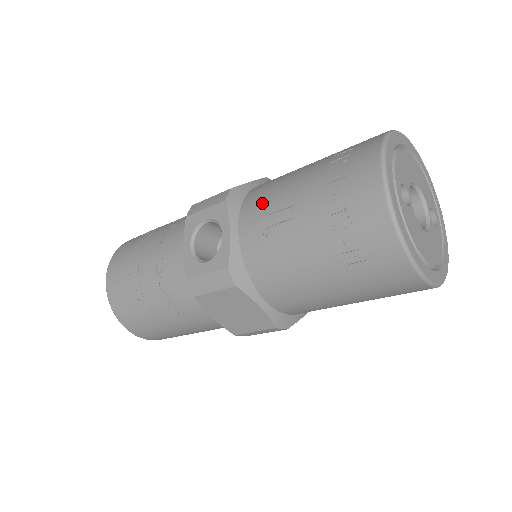
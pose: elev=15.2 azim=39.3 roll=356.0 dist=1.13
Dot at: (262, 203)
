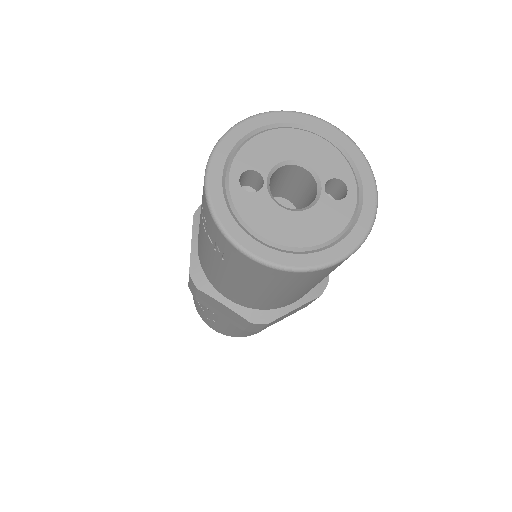
Dot at: occluded
